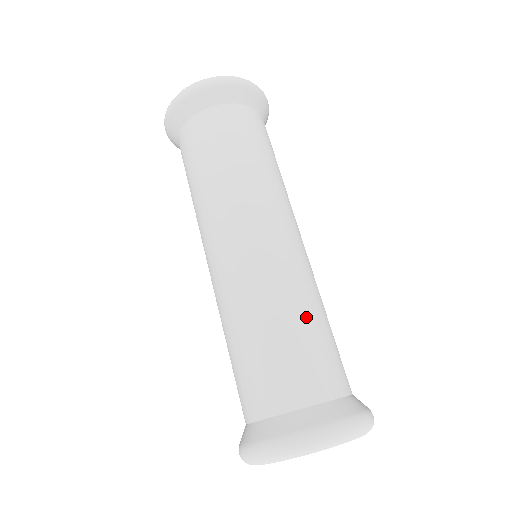
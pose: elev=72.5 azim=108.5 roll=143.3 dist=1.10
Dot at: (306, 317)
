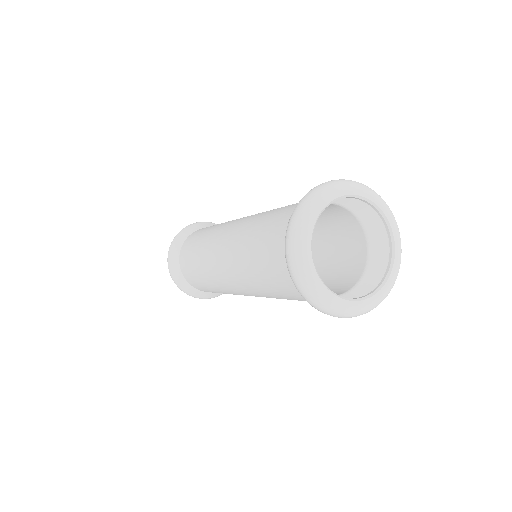
Dot at: (269, 213)
